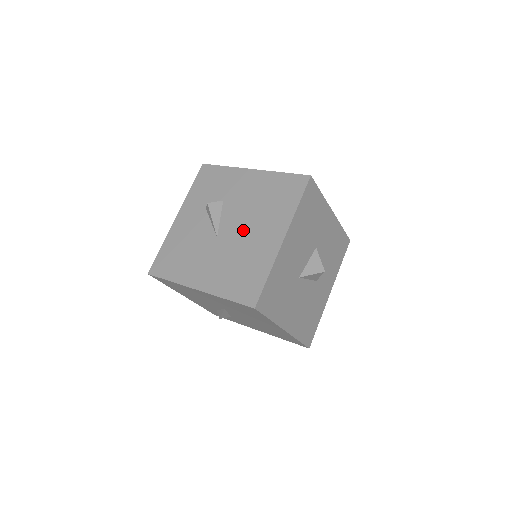
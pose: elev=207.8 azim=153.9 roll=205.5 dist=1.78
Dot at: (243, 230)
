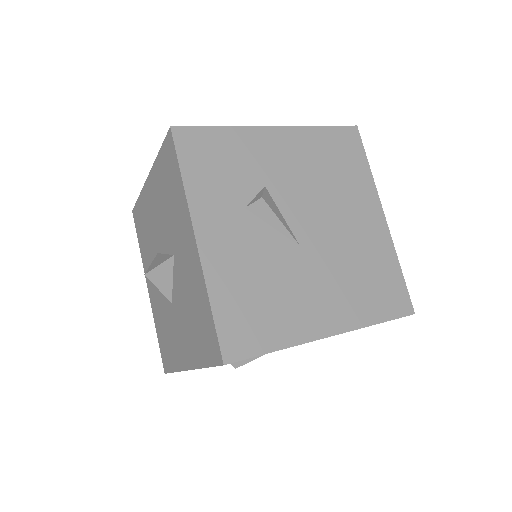
Dot at: (330, 222)
